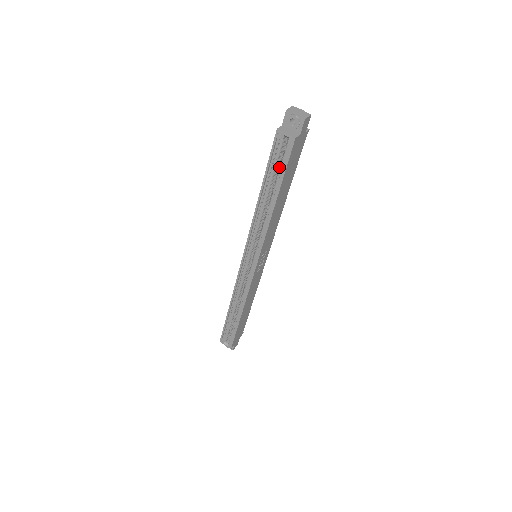
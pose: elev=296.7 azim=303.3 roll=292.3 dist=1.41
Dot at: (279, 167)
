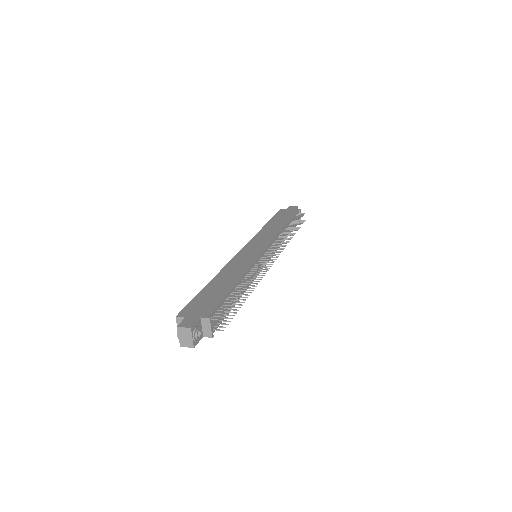
Dot at: occluded
